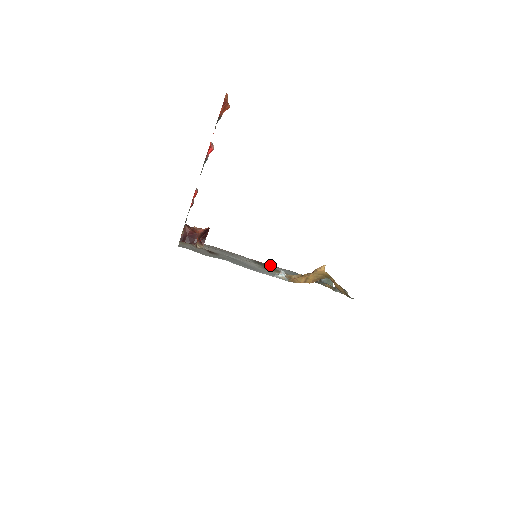
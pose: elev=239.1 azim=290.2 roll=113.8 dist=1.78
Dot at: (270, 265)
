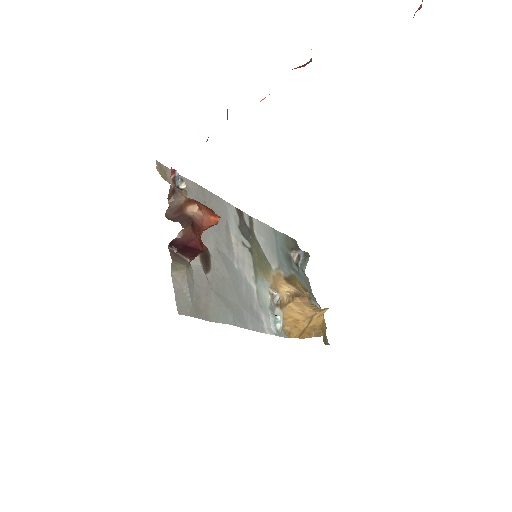
Dot at: (252, 217)
